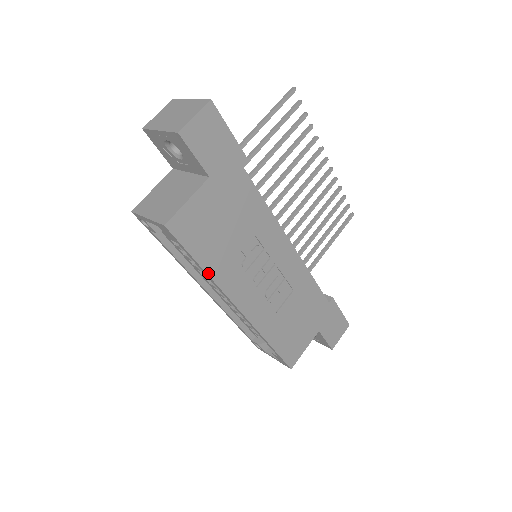
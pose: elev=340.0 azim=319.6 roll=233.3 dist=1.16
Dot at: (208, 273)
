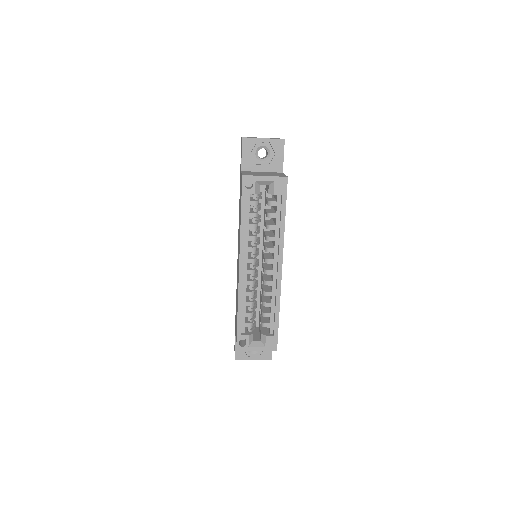
Dot at: (284, 226)
